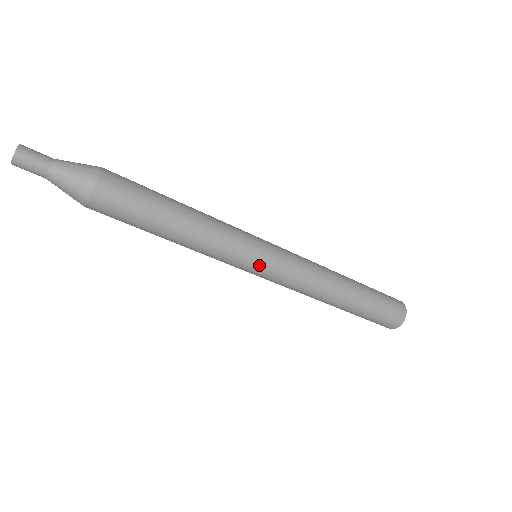
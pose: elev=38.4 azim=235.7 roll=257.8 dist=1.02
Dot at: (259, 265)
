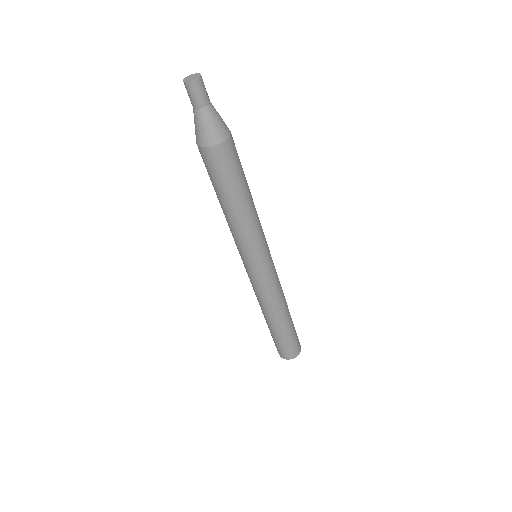
Dot at: (267, 259)
